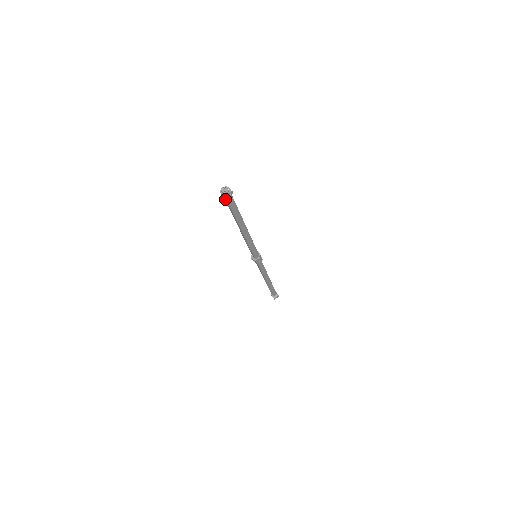
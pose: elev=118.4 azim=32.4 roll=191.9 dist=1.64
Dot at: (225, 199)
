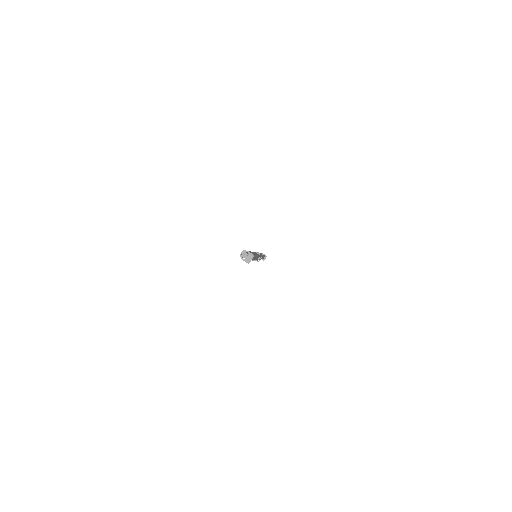
Dot at: occluded
